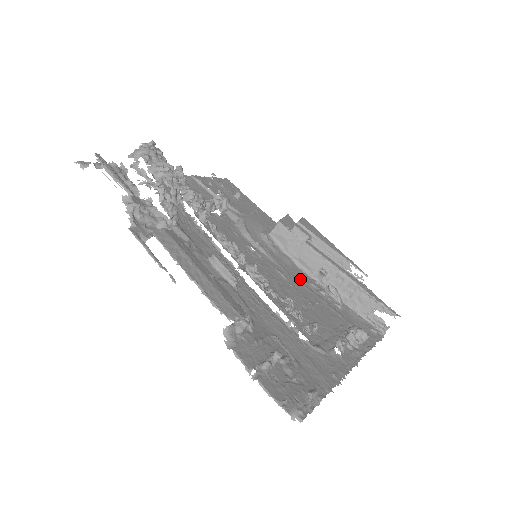
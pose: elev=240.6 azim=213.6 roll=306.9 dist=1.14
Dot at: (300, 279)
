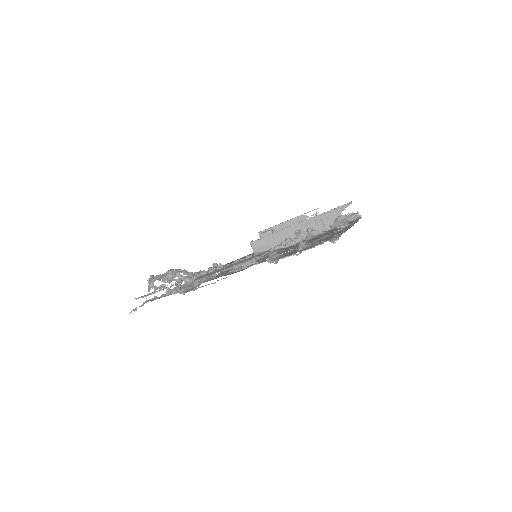
Dot at: occluded
